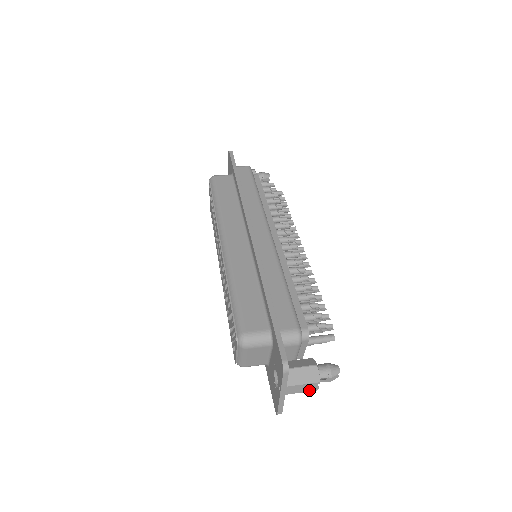
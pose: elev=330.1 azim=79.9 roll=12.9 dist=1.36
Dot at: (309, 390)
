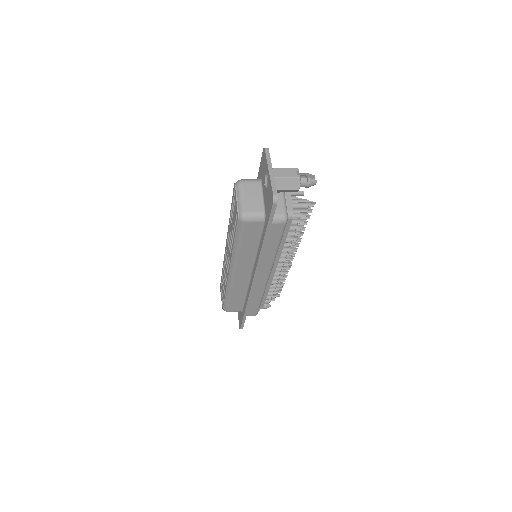
Dot at: (293, 176)
